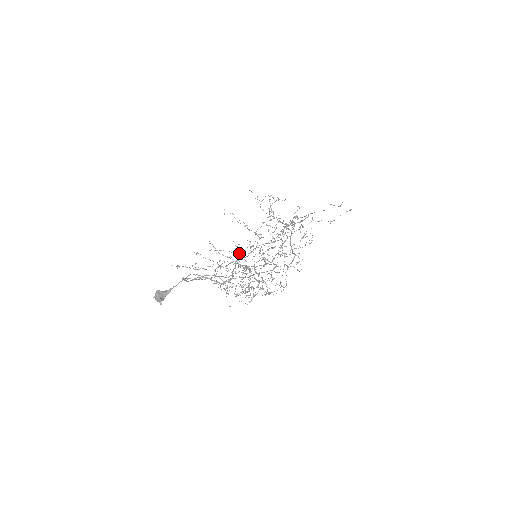
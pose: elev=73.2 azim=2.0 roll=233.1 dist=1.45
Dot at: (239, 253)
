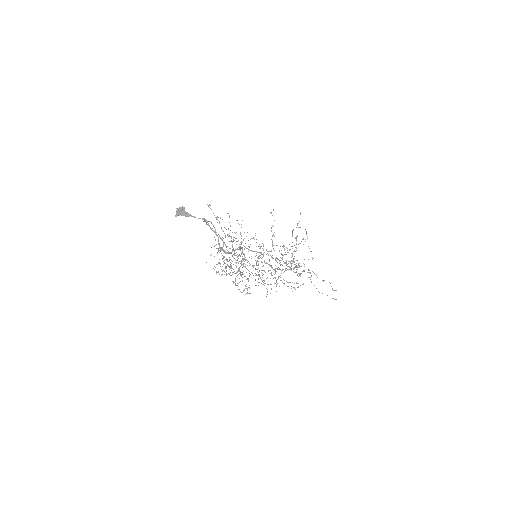
Dot at: occluded
